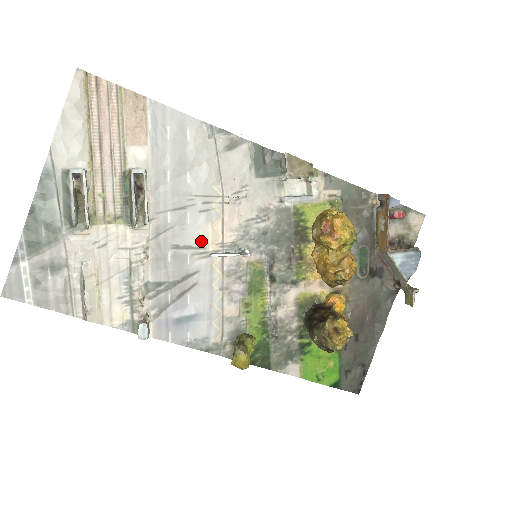
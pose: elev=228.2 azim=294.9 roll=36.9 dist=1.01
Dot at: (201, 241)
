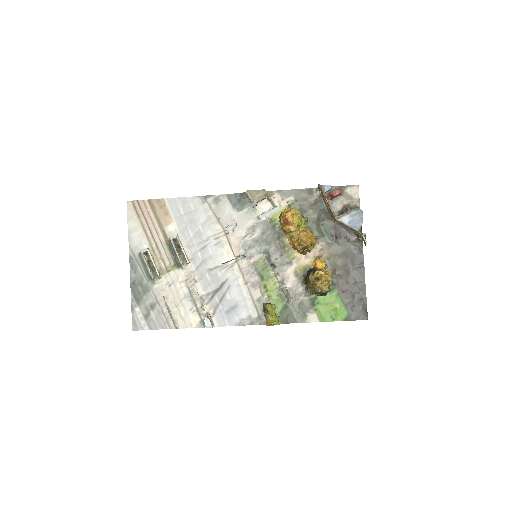
Dot at: (222, 261)
